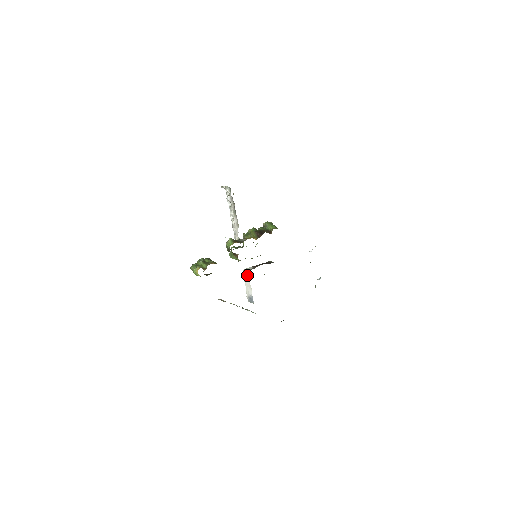
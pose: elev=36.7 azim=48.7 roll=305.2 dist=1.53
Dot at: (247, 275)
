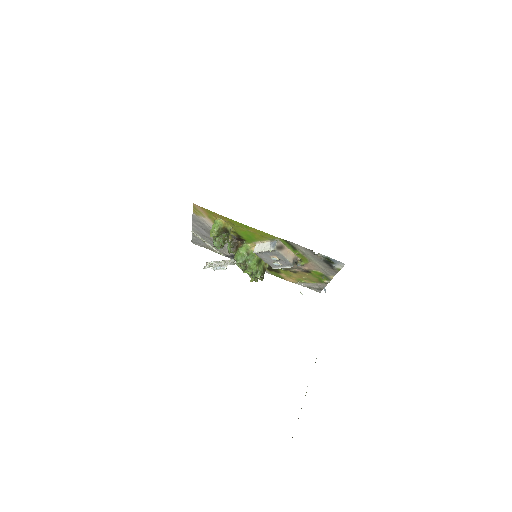
Dot at: (257, 247)
